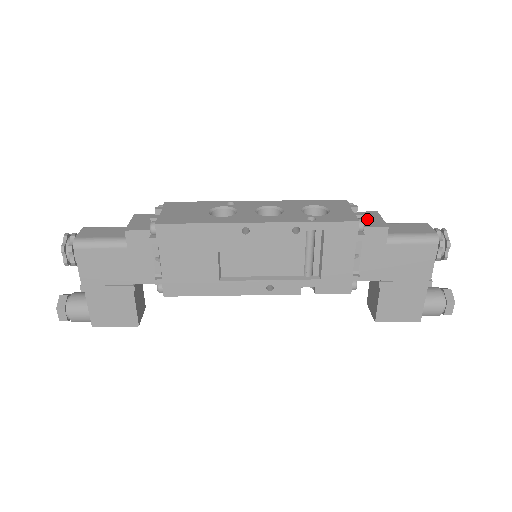
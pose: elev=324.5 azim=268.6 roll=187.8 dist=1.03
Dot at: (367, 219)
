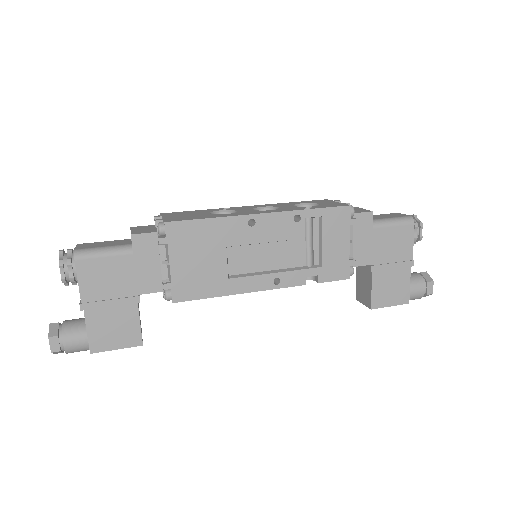
Dot at: occluded
